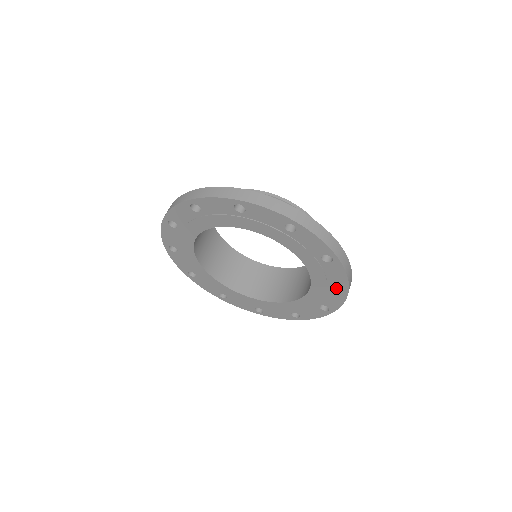
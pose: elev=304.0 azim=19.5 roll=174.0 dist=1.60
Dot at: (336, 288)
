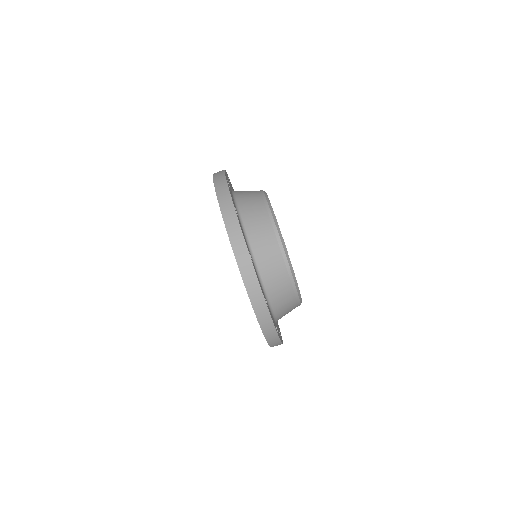
Dot at: occluded
